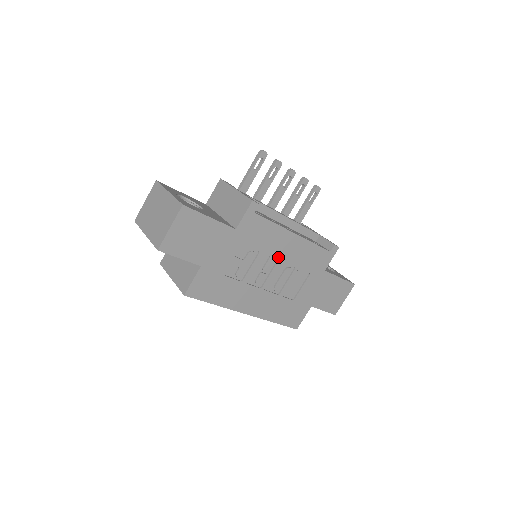
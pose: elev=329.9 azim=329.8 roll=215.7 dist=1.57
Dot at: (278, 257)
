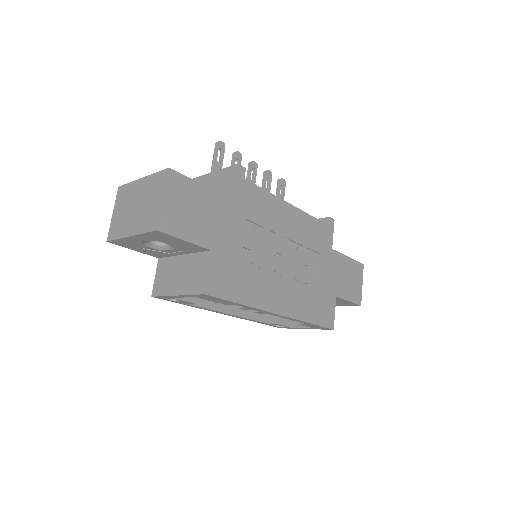
Dot at: (284, 234)
